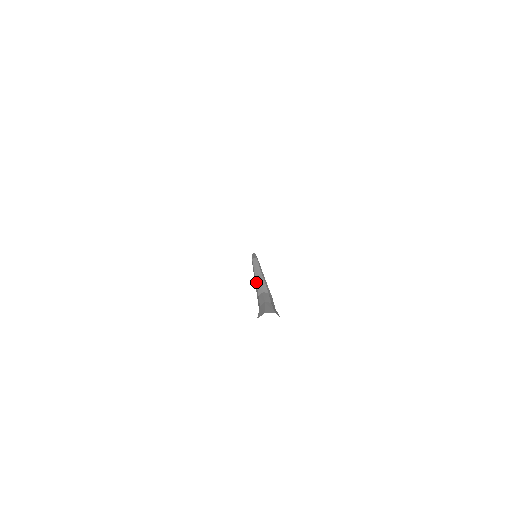
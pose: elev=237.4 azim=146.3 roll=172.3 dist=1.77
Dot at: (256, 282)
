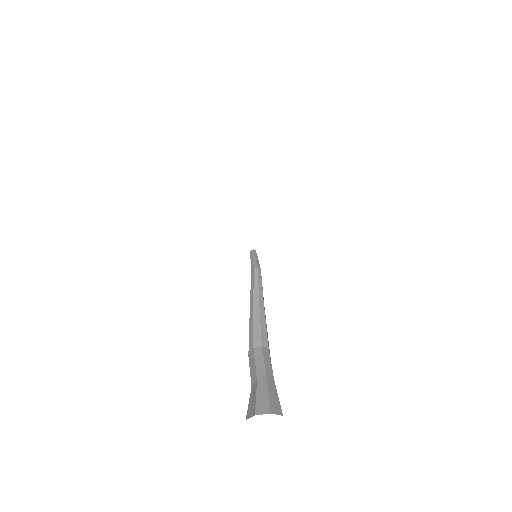
Dot at: (254, 318)
